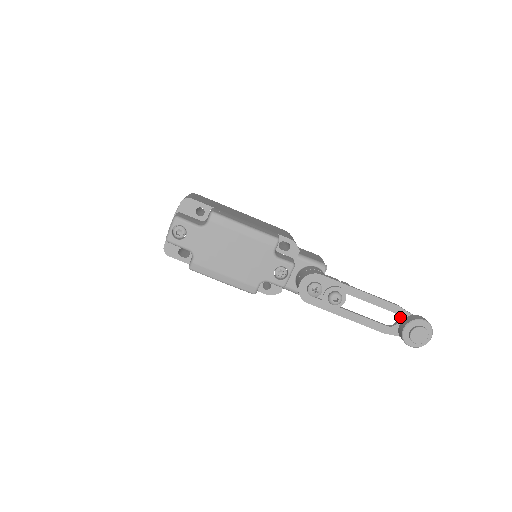
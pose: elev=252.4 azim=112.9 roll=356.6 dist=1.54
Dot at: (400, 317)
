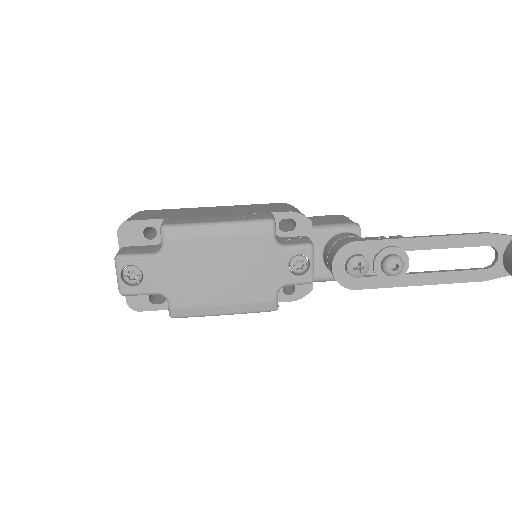
Dot at: (499, 248)
